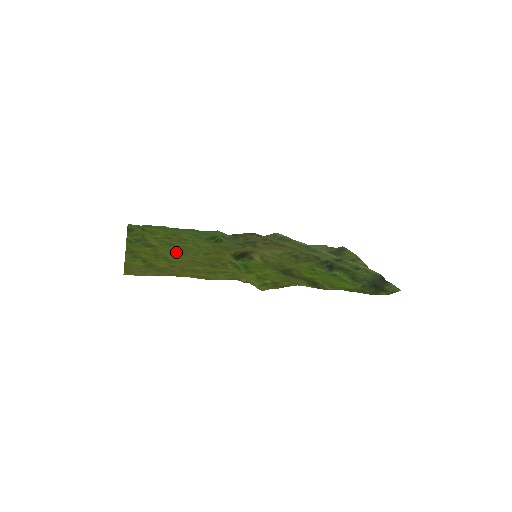
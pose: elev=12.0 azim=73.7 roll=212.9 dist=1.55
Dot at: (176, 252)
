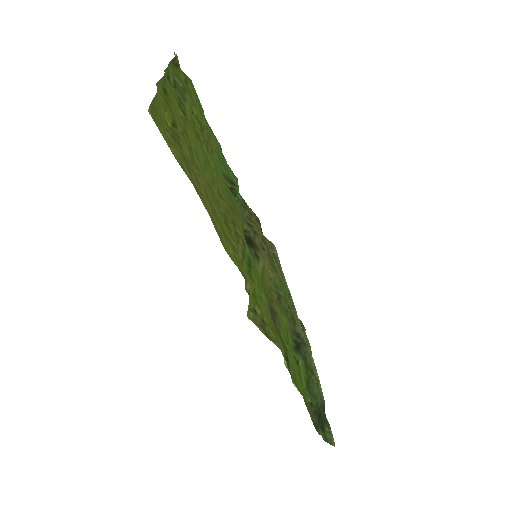
Dot at: (199, 154)
